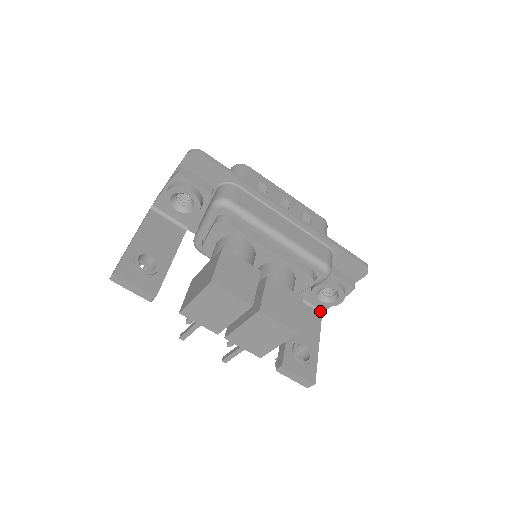
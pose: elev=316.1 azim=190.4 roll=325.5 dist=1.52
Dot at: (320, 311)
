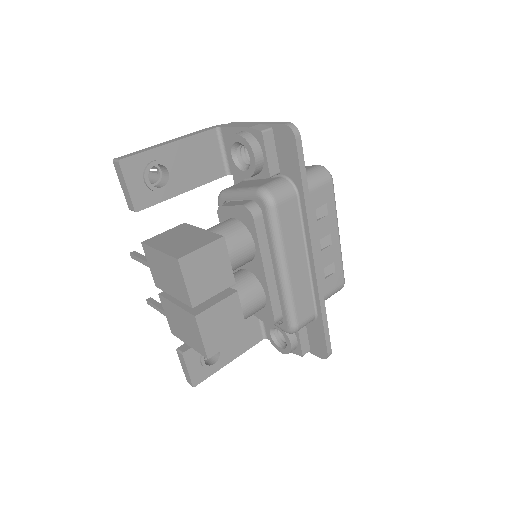
Dot at: (265, 335)
